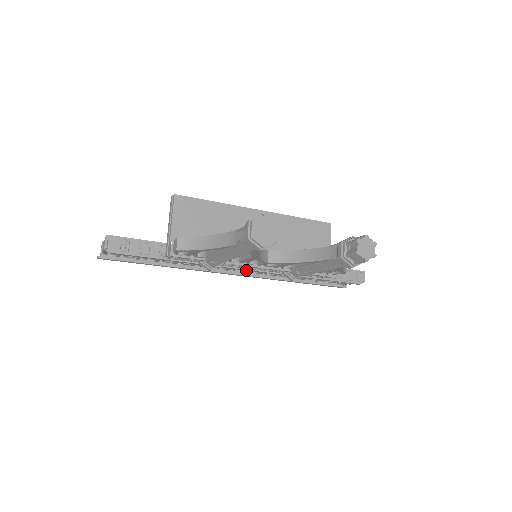
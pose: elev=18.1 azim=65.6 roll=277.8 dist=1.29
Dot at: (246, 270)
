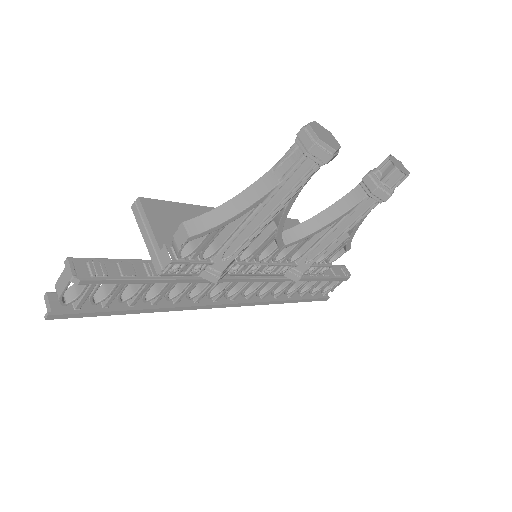
Dot at: (248, 281)
